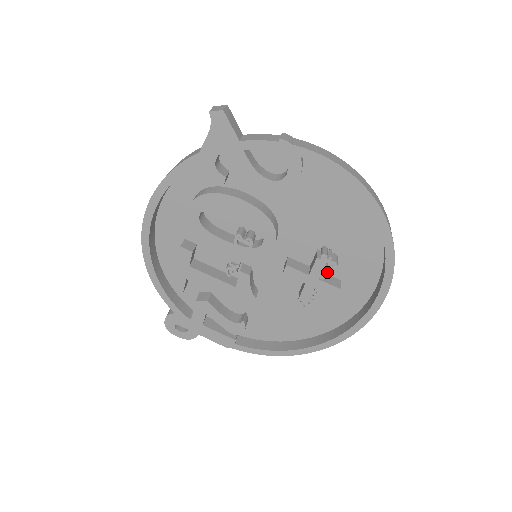
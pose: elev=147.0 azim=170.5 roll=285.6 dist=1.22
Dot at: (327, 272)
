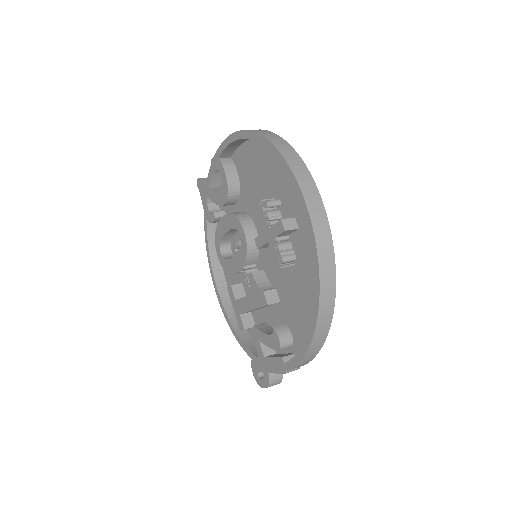
Dot at: occluded
